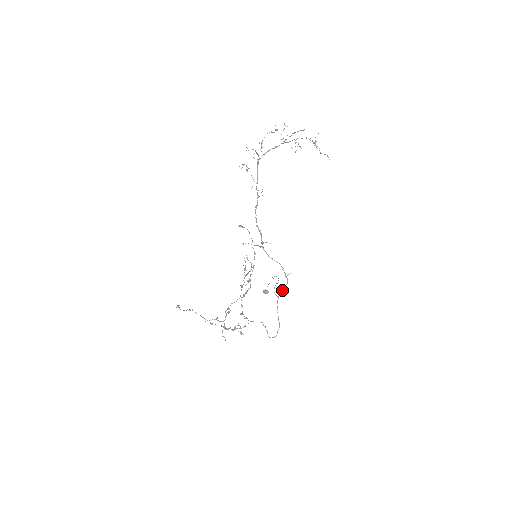
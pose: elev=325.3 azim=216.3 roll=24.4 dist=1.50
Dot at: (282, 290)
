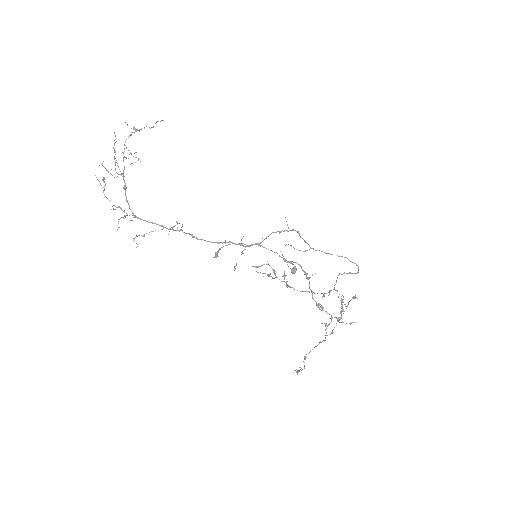
Dot at: (304, 241)
